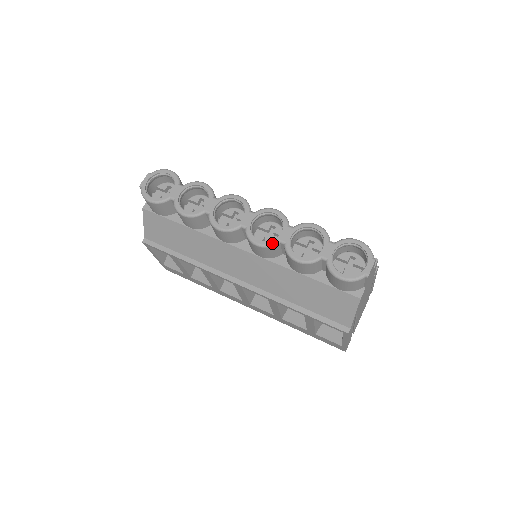
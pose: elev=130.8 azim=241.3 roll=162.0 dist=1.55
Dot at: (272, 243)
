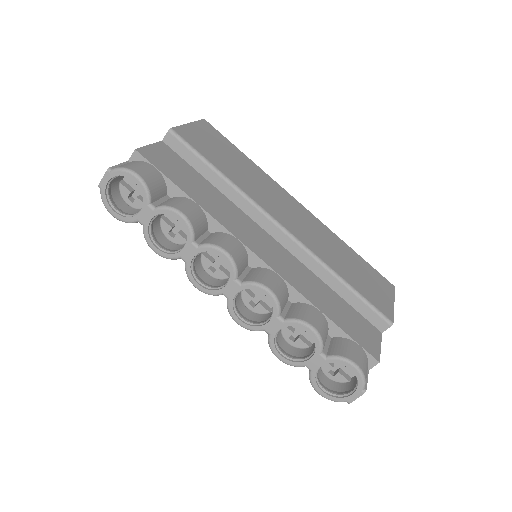
Dot at: (254, 330)
